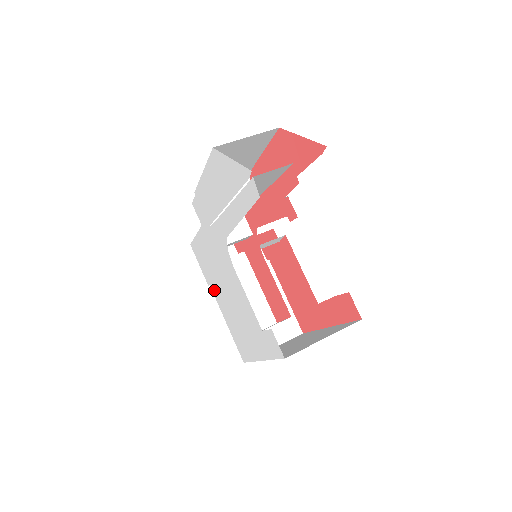
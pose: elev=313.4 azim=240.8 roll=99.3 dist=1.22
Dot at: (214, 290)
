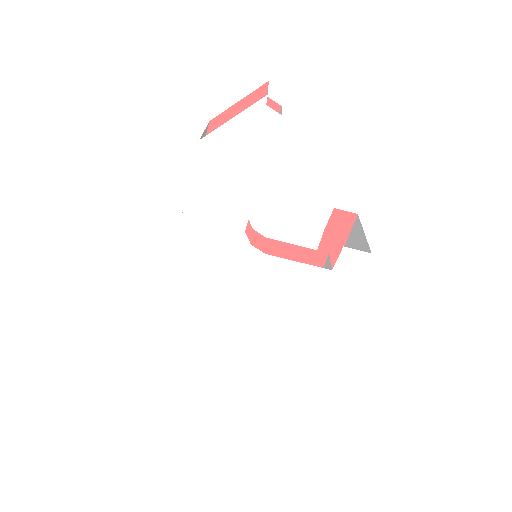
Dot at: (241, 342)
